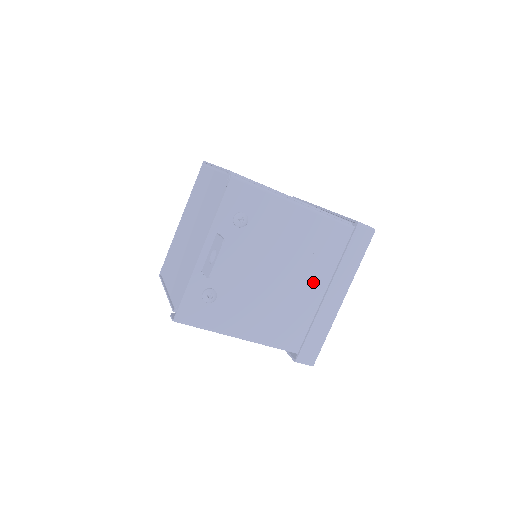
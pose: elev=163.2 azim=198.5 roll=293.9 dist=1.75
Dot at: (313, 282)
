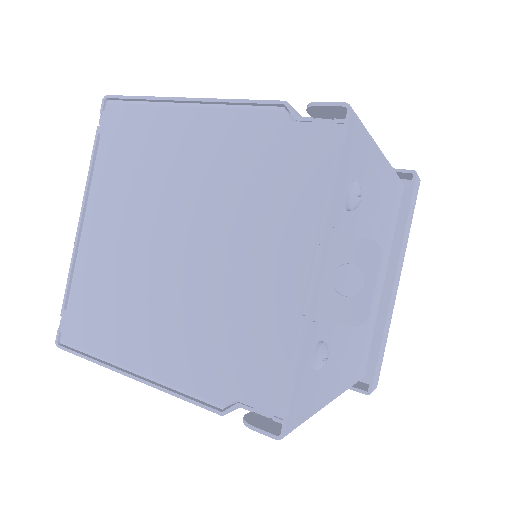
Dot at: occluded
